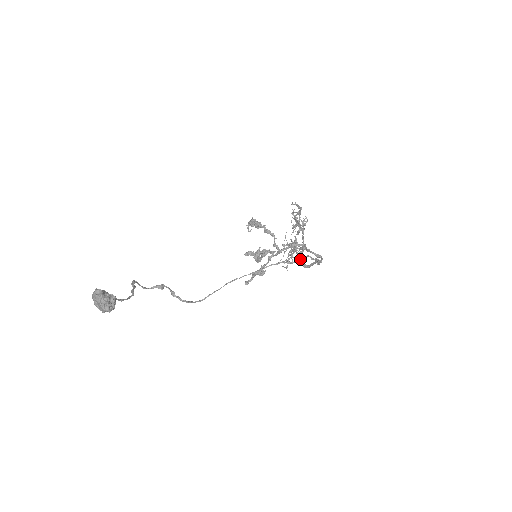
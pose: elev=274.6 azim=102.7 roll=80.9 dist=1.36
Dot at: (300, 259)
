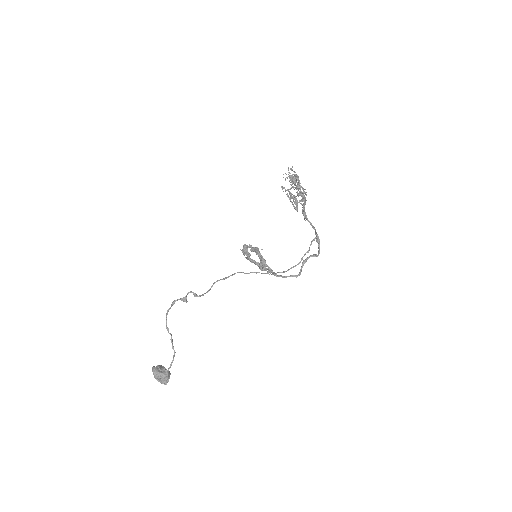
Dot at: occluded
